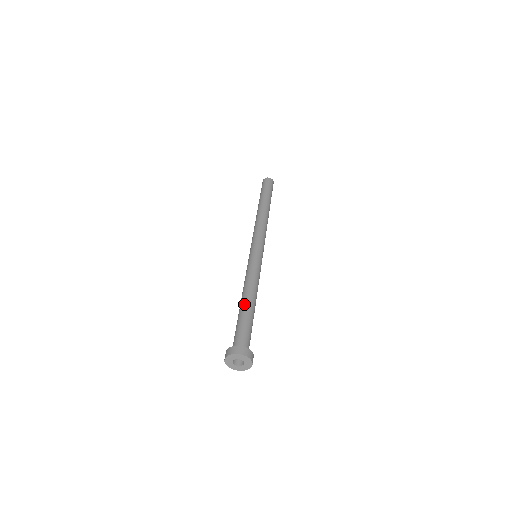
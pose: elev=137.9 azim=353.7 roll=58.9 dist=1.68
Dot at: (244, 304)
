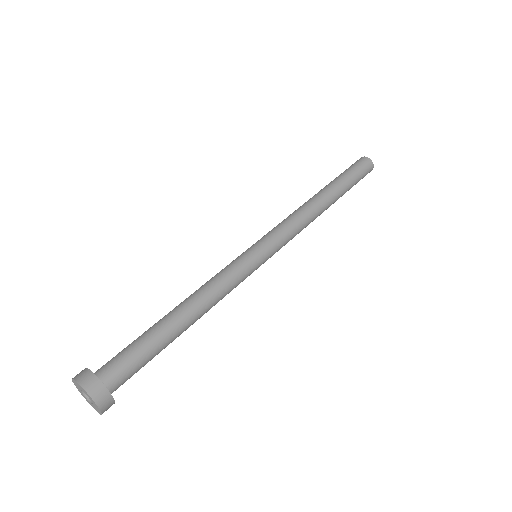
Dot at: occluded
